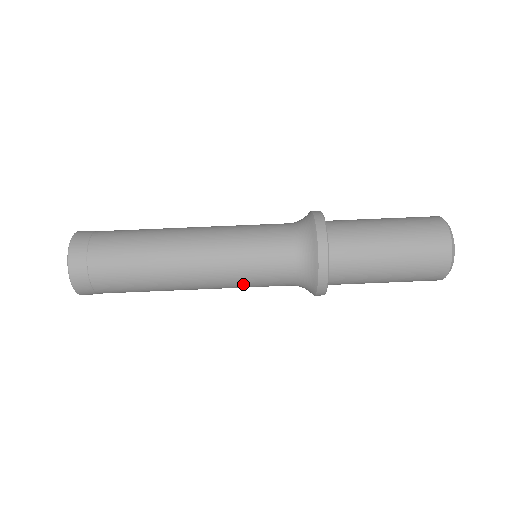
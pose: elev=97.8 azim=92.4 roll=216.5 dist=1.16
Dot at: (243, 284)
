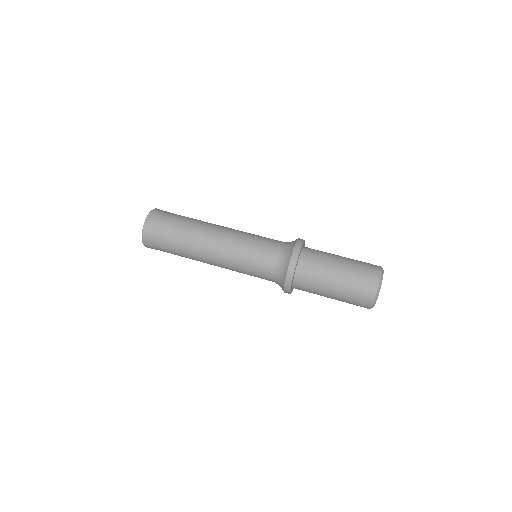
Dot at: occluded
